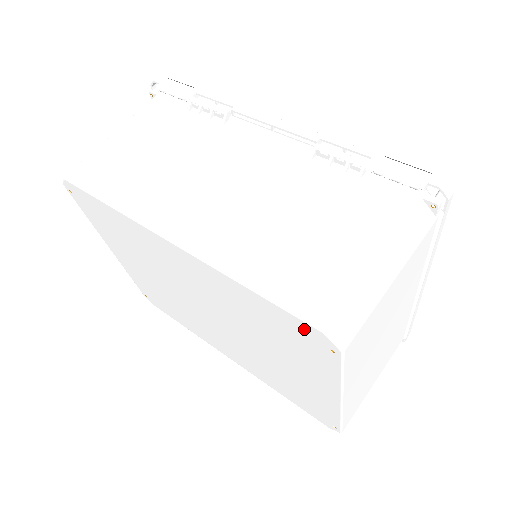
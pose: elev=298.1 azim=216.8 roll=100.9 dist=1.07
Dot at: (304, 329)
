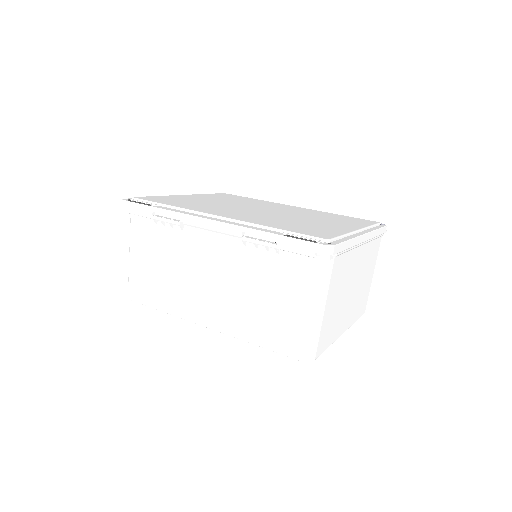
Dot at: occluded
